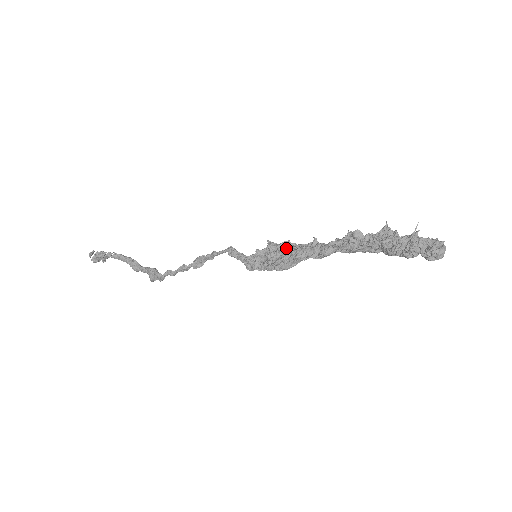
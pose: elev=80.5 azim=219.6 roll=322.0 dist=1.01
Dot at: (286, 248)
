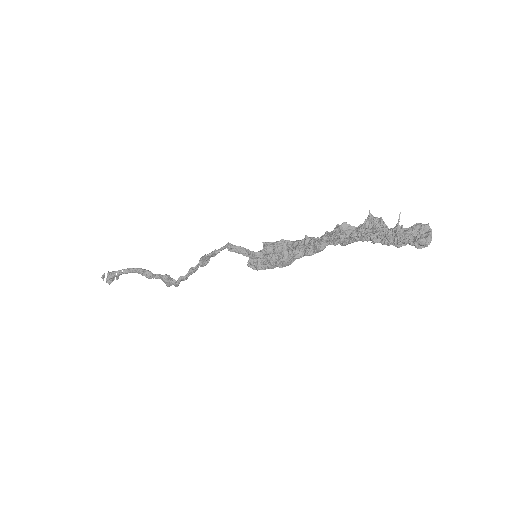
Dot at: (282, 247)
